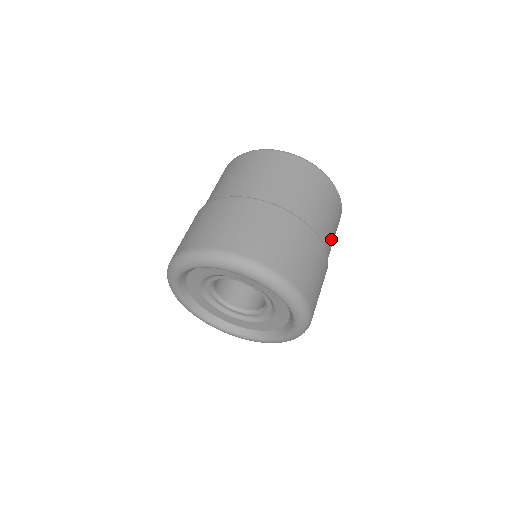
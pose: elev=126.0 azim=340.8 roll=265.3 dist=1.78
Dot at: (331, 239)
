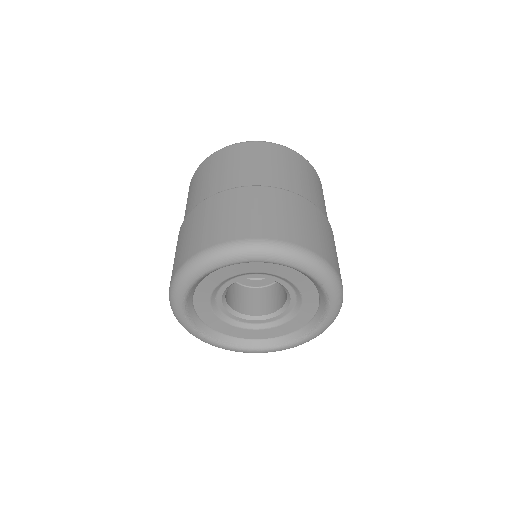
Dot at: (304, 185)
